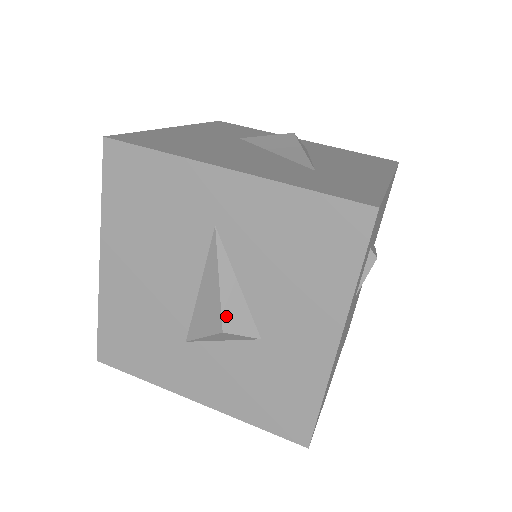
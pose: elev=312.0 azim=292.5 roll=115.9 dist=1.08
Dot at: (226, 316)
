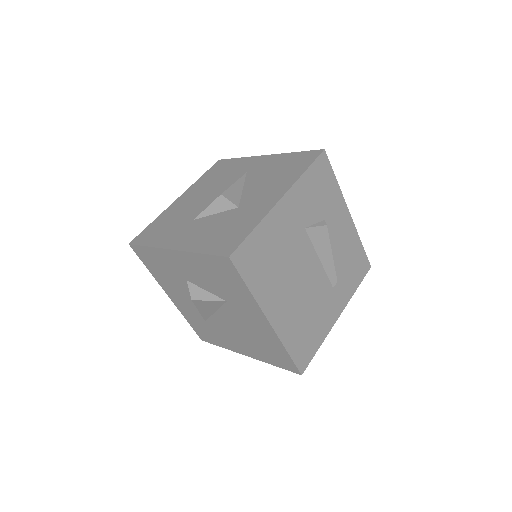
Dot at: (228, 192)
